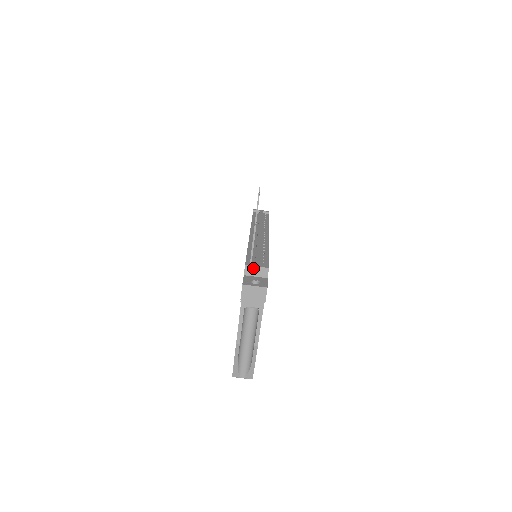
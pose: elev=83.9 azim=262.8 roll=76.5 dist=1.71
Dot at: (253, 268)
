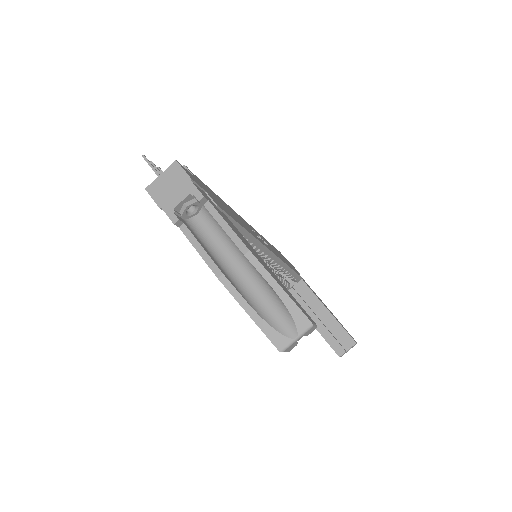
Dot at: occluded
